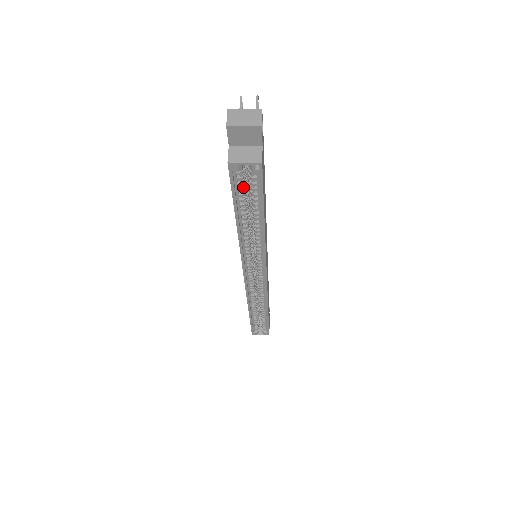
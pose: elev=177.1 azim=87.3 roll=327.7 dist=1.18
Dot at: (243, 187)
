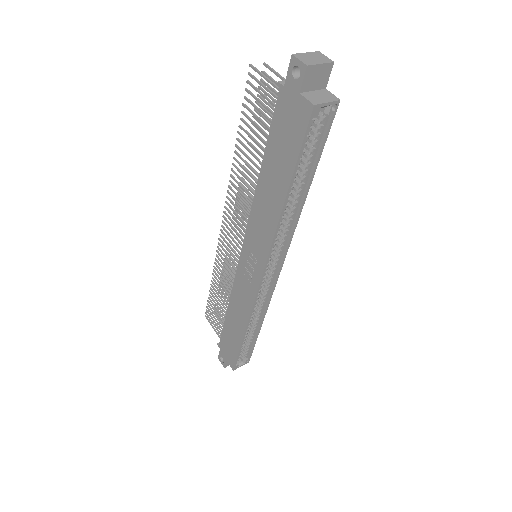
Dot at: (306, 142)
